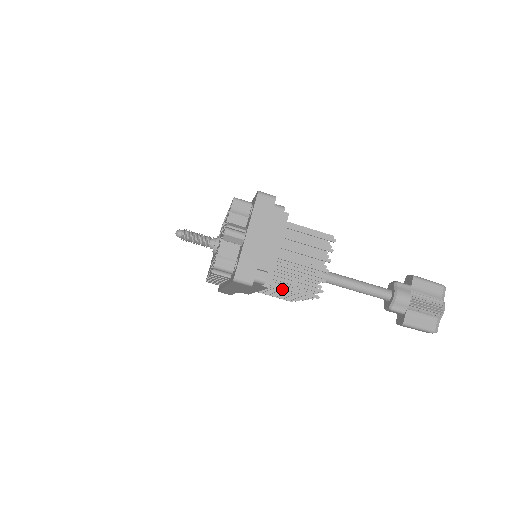
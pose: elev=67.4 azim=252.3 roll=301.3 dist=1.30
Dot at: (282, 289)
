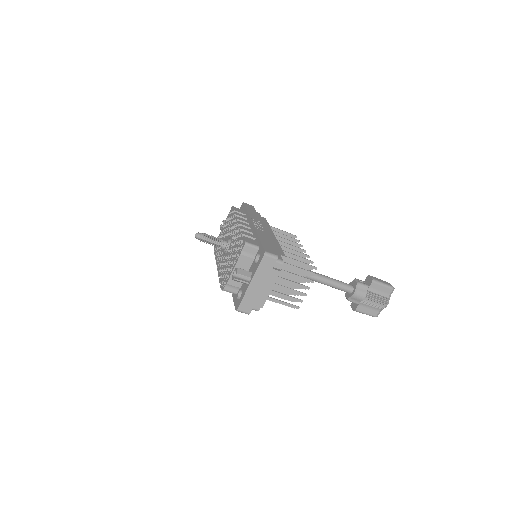
Dot at: occluded
